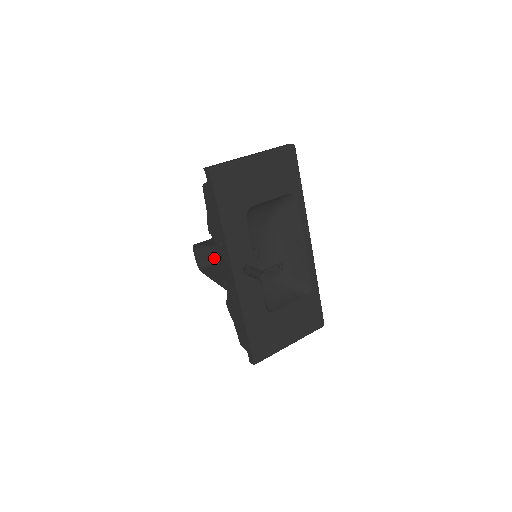
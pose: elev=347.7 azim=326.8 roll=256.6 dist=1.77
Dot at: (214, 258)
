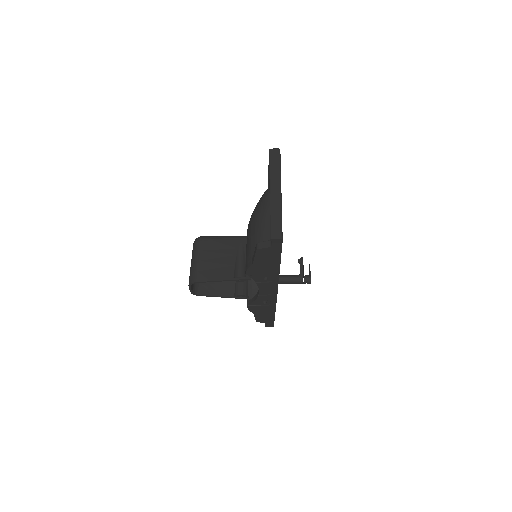
Dot at: occluded
